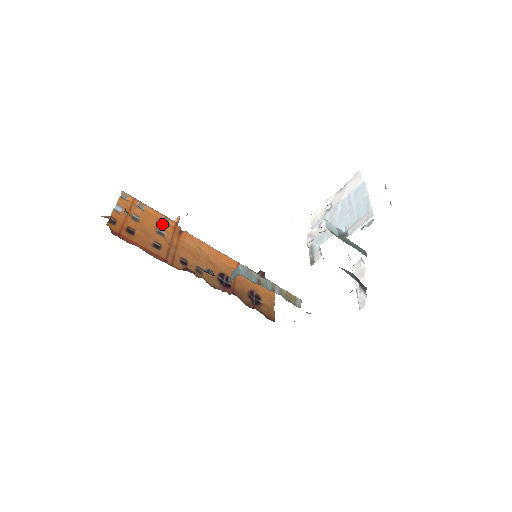
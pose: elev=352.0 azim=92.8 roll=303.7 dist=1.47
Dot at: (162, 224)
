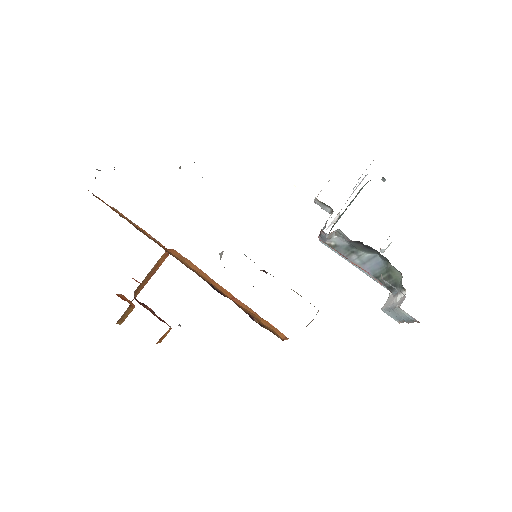
Dot at: occluded
